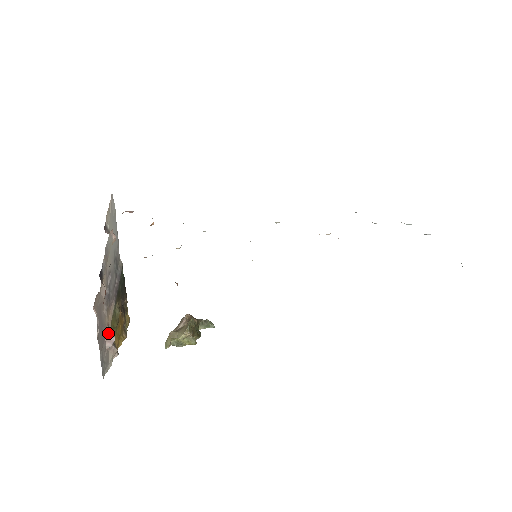
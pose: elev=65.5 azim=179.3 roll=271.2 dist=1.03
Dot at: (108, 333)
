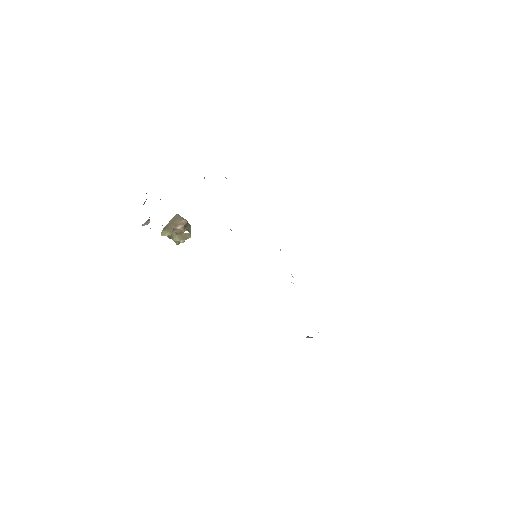
Dot at: (149, 219)
